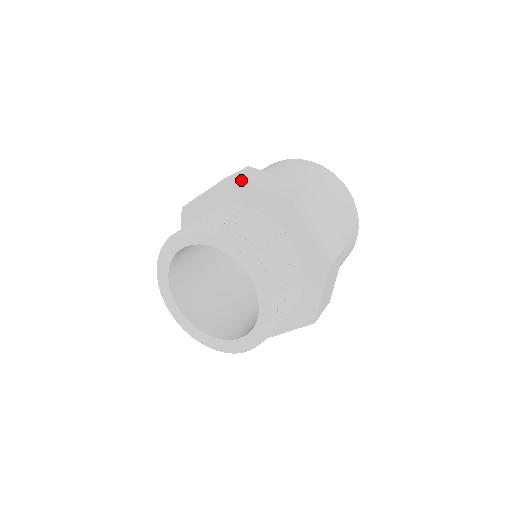
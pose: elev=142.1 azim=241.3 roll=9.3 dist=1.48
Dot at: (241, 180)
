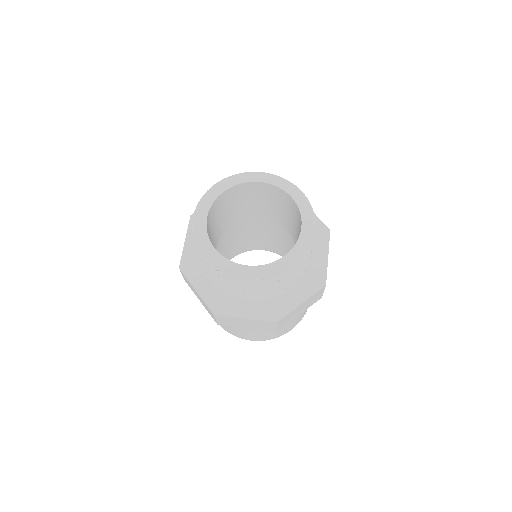
Dot at: occluded
